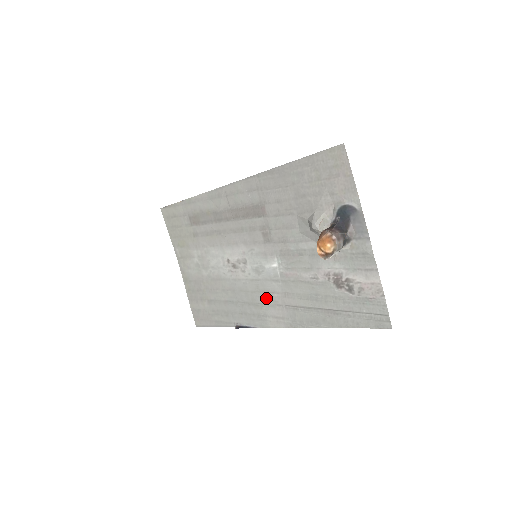
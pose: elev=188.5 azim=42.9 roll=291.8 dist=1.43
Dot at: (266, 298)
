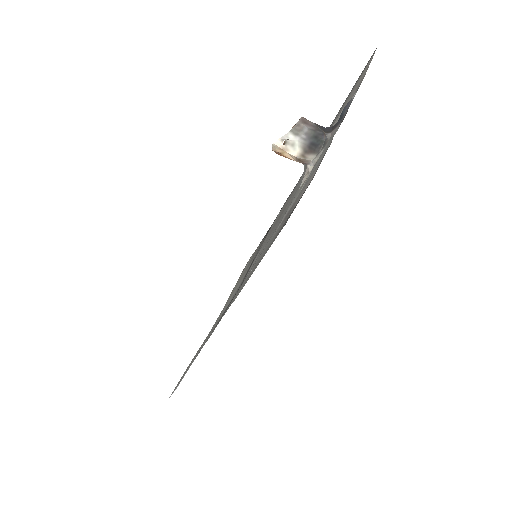
Dot at: occluded
